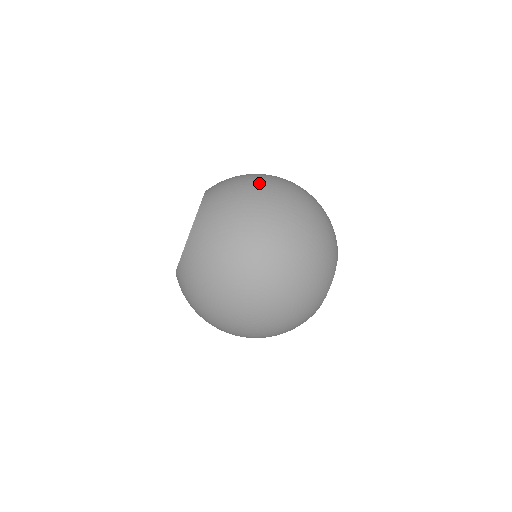
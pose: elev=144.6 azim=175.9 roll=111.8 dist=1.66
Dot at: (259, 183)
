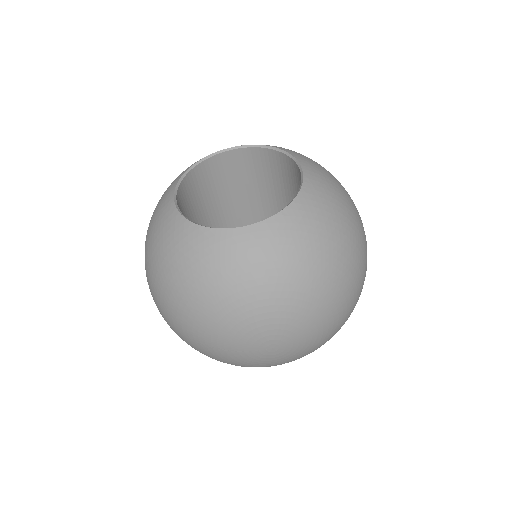
Dot at: occluded
